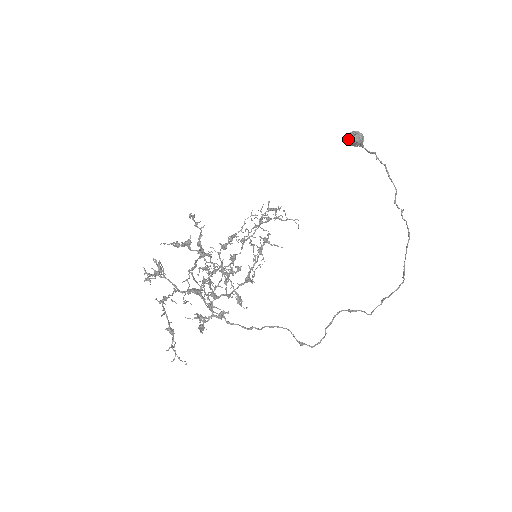
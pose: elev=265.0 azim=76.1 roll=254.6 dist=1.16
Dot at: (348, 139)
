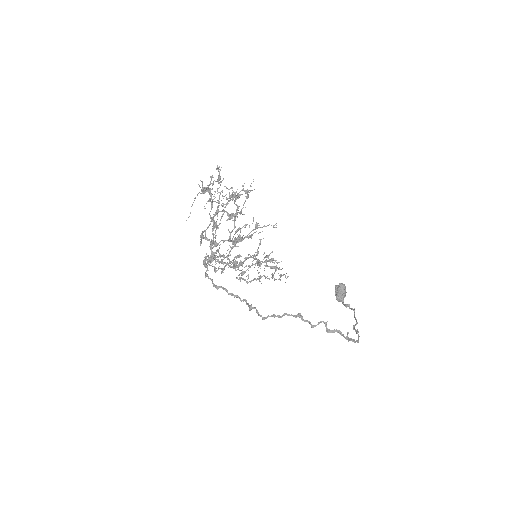
Dot at: (336, 286)
